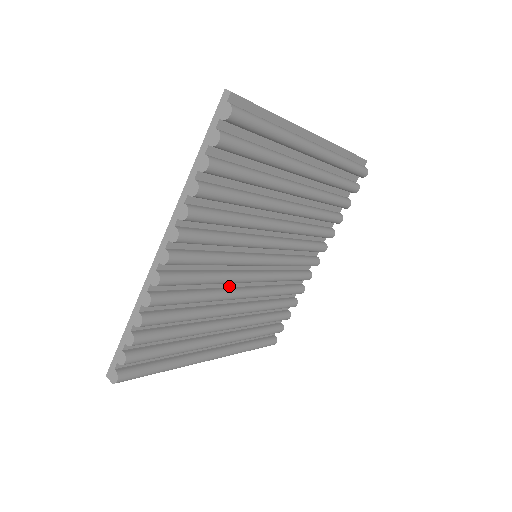
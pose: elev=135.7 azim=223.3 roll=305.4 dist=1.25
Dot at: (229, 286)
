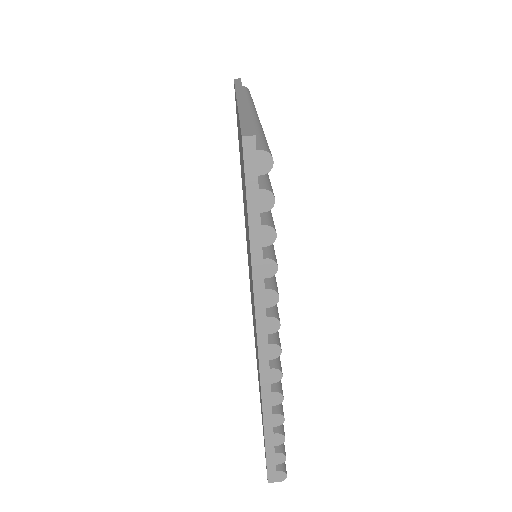
Dot at: occluded
